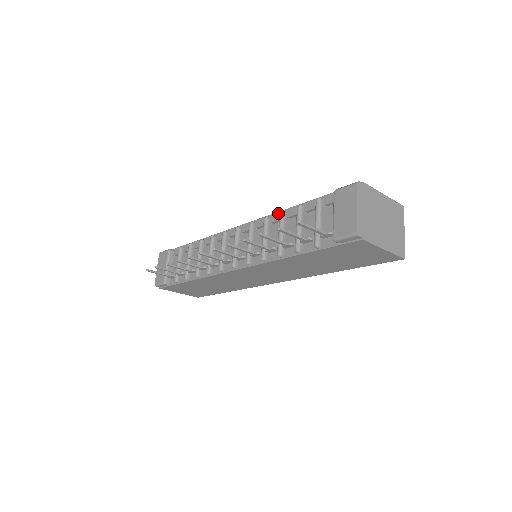
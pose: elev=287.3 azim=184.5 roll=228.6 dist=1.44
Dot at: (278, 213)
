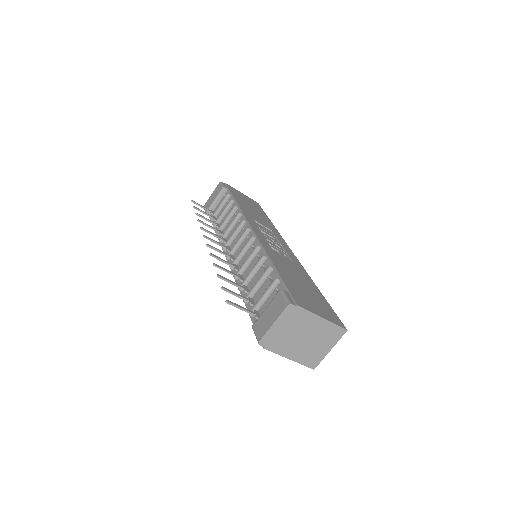
Dot at: (264, 252)
